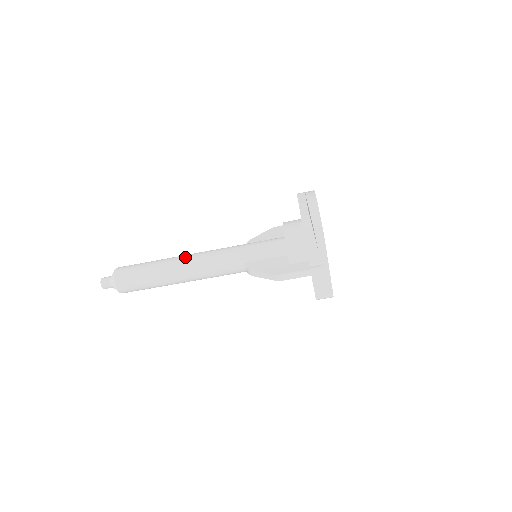
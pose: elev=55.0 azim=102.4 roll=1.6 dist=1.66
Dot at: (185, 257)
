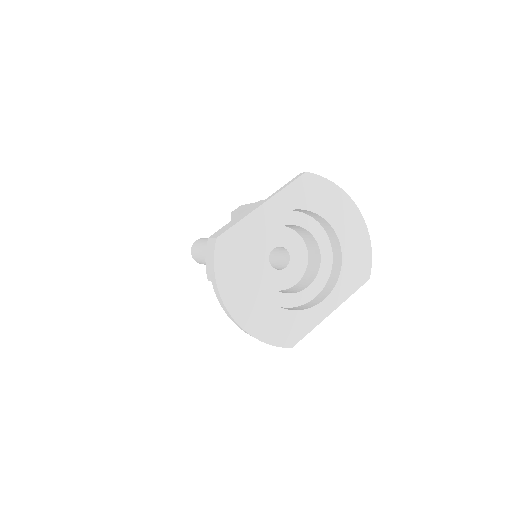
Dot at: occluded
